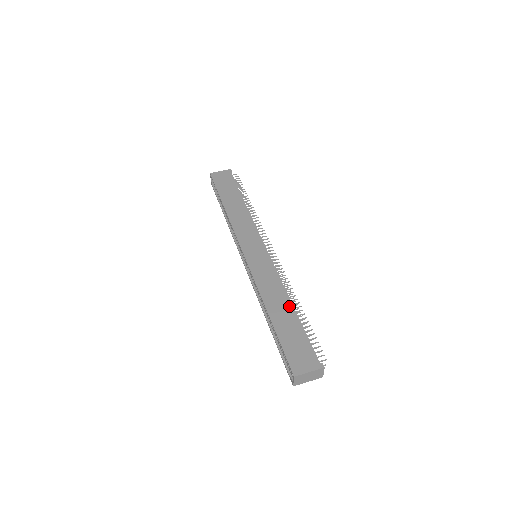
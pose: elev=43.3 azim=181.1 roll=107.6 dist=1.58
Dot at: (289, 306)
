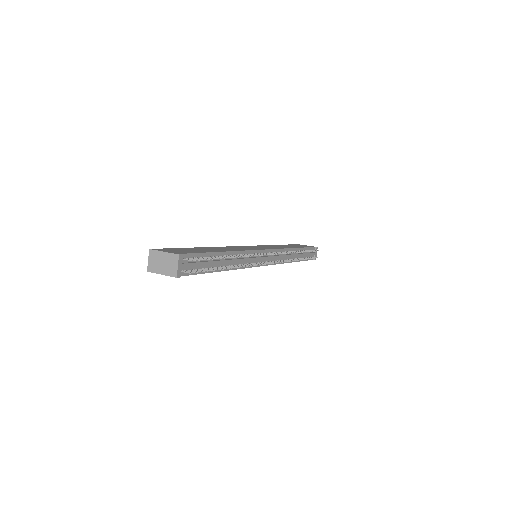
Dot at: (223, 250)
